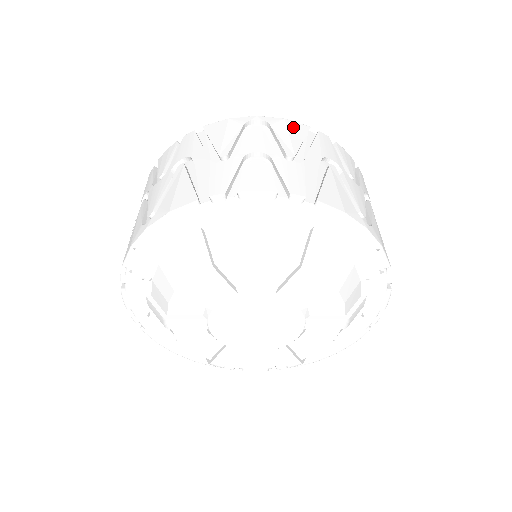
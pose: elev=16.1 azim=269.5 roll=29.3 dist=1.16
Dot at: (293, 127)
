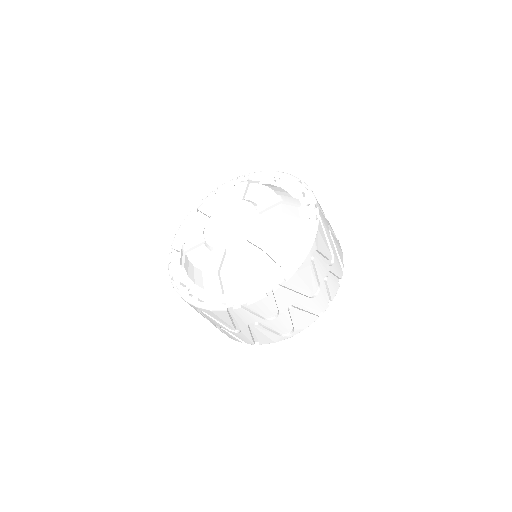
Dot at: occluded
